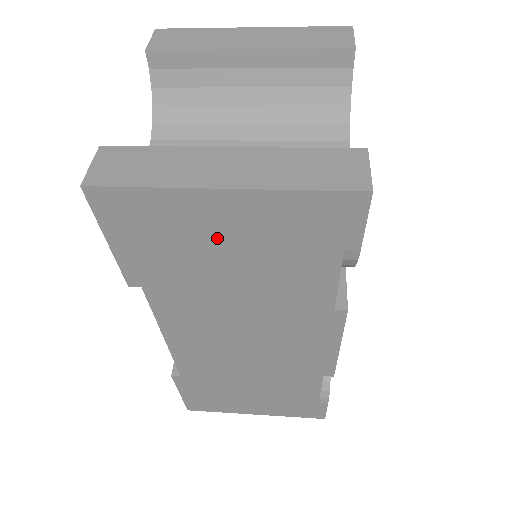
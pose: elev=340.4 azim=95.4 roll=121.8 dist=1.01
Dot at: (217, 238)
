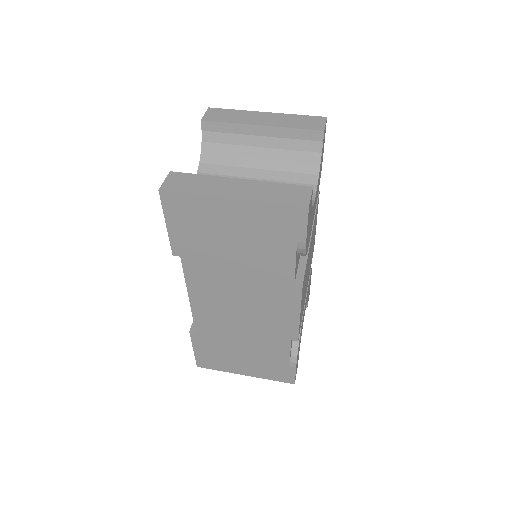
Dot at: (227, 228)
